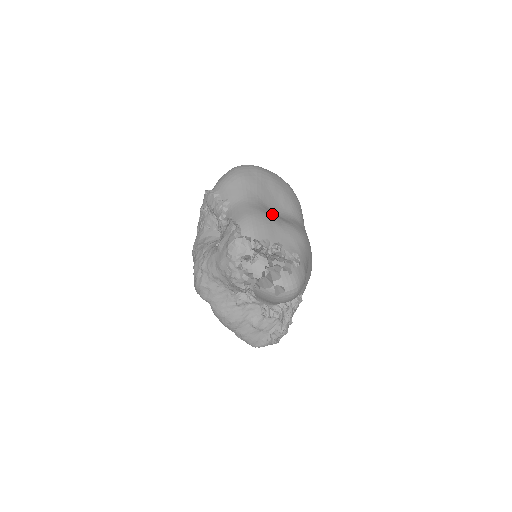
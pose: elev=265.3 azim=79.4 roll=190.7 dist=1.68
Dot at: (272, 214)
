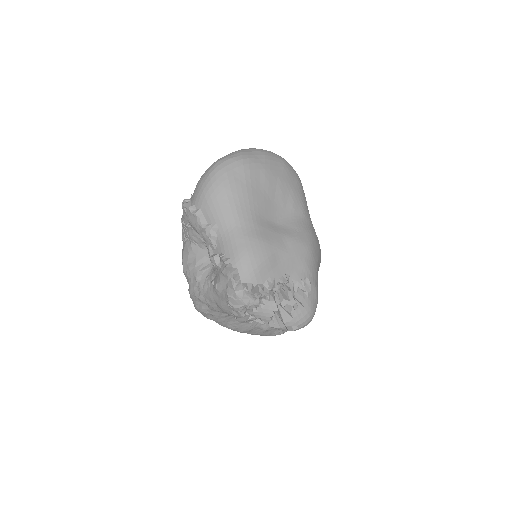
Dot at: (272, 232)
